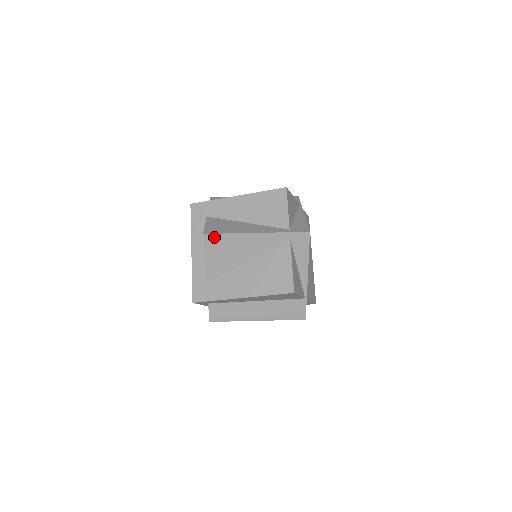
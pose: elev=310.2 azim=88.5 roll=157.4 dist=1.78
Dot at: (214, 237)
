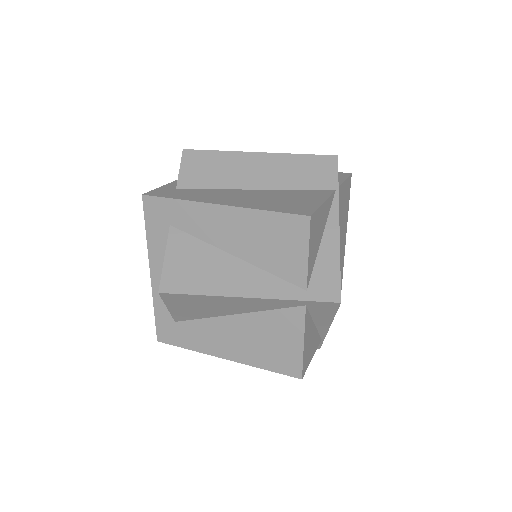
Dot at: (177, 296)
